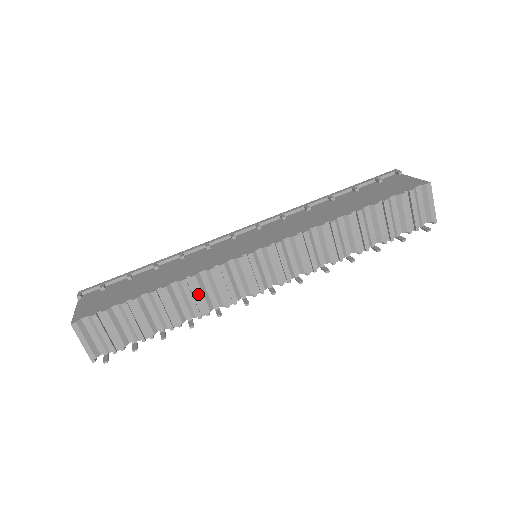
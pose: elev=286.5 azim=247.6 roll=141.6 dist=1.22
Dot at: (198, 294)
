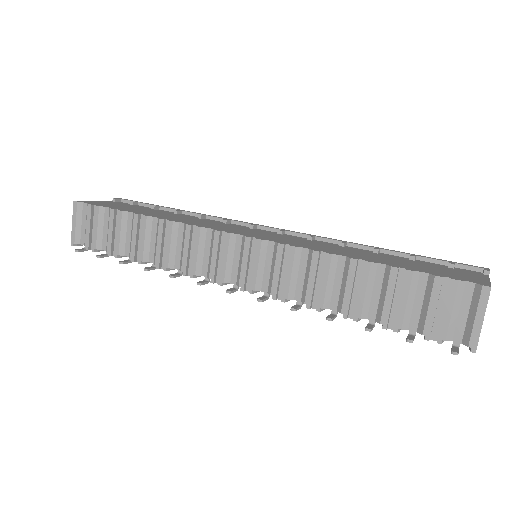
Dot at: (167, 242)
